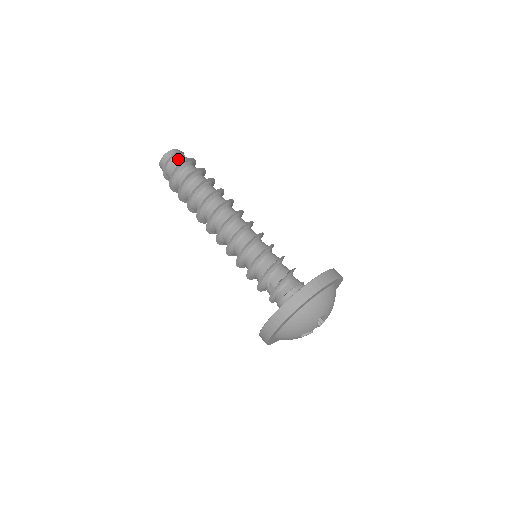
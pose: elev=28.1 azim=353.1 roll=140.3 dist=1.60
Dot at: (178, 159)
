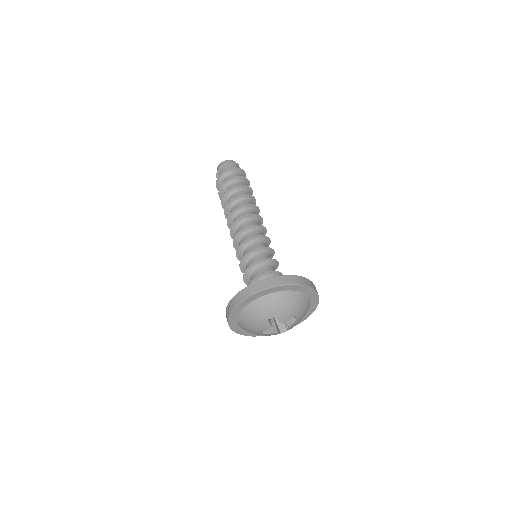
Dot at: (225, 168)
